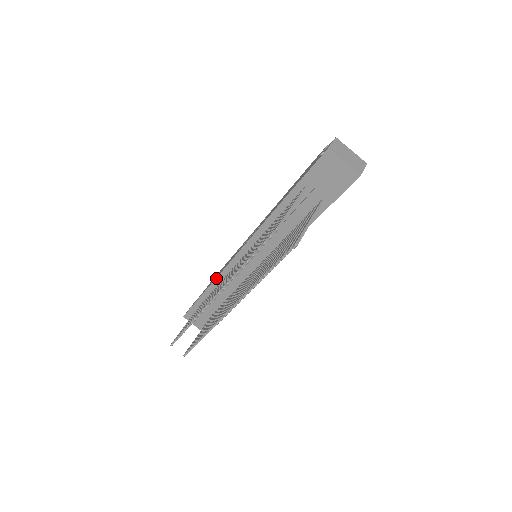
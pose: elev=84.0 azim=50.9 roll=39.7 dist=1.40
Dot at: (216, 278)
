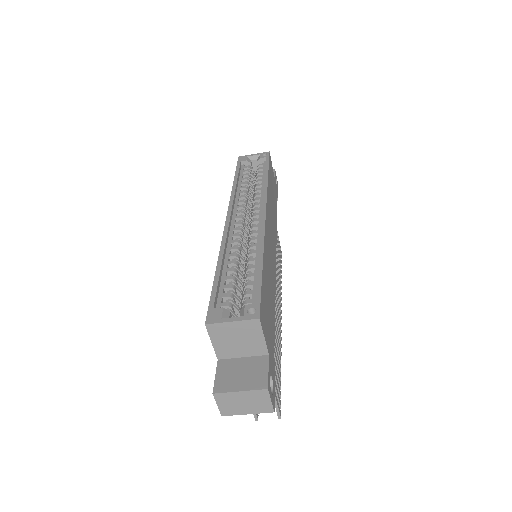
Dot at: occluded
